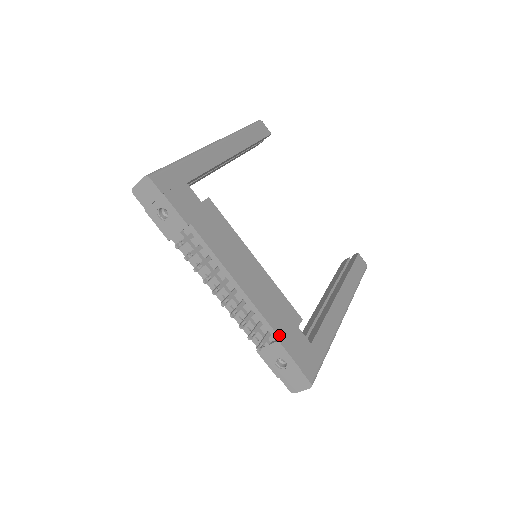
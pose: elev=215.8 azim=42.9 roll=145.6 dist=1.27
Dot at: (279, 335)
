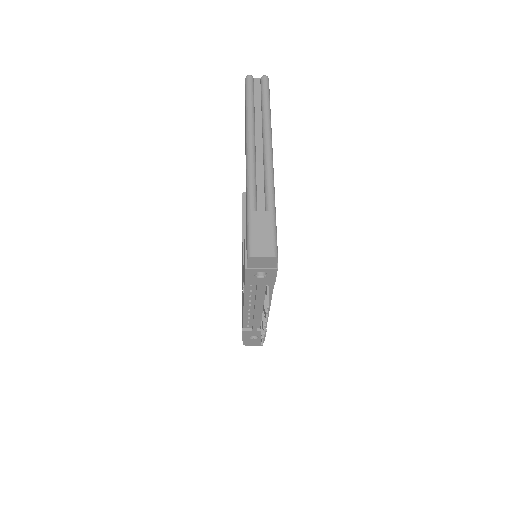
Dot at: (266, 326)
